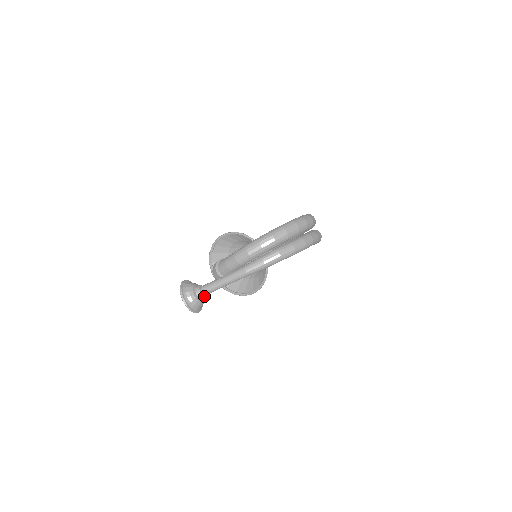
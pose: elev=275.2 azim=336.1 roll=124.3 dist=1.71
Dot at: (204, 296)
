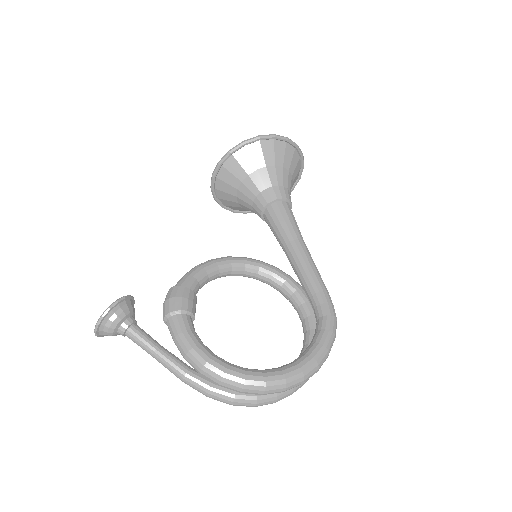
Dot at: (127, 335)
